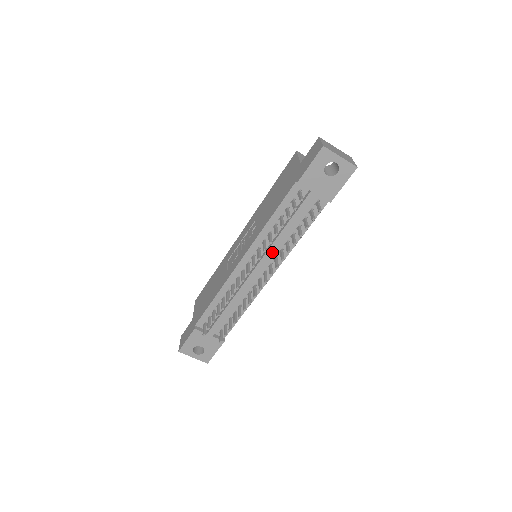
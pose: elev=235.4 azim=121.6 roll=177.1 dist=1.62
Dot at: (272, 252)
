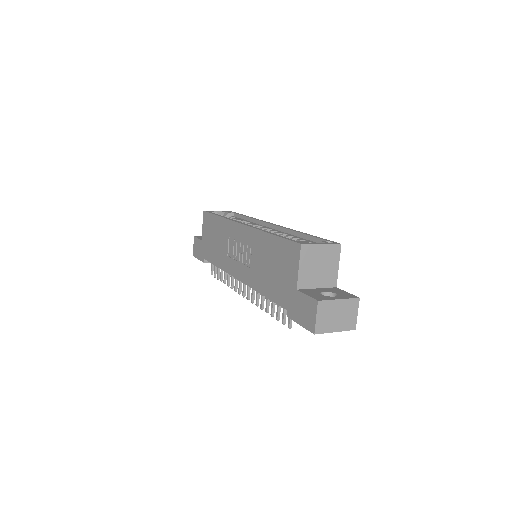
Dot at: occluded
